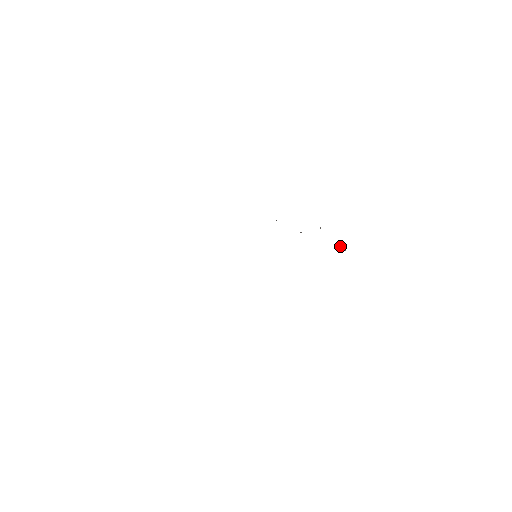
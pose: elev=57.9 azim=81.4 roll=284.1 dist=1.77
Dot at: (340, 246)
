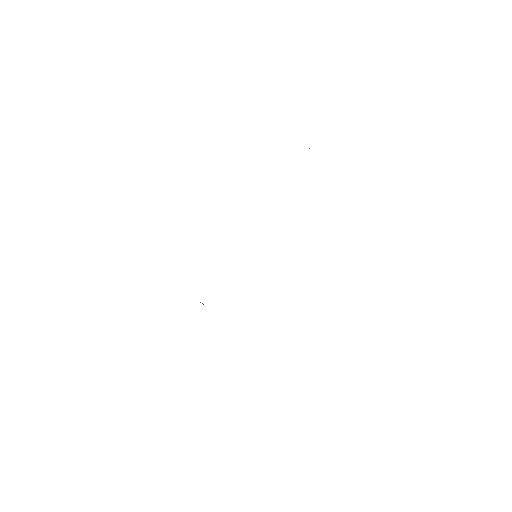
Dot at: occluded
